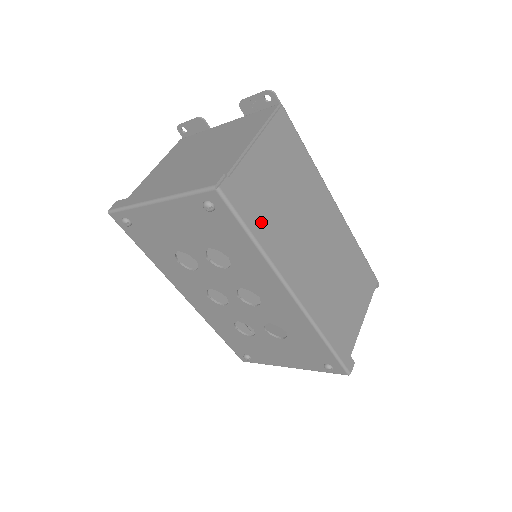
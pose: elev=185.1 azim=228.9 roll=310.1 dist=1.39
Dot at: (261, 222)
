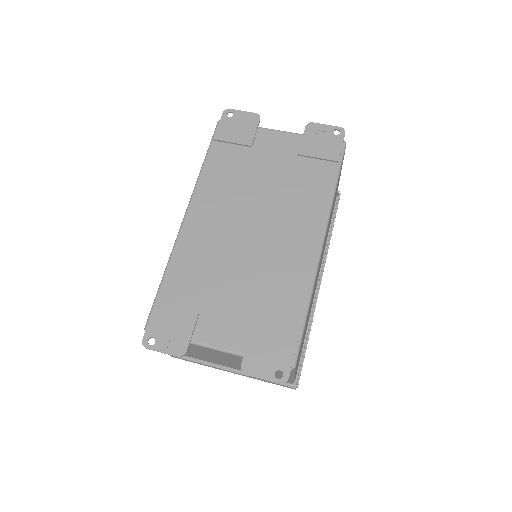
Dot at: (304, 338)
